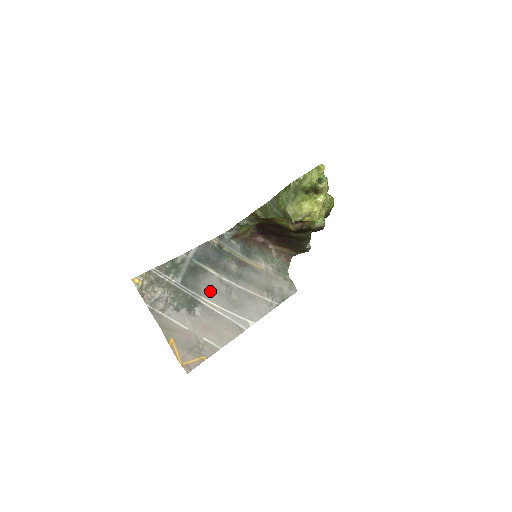
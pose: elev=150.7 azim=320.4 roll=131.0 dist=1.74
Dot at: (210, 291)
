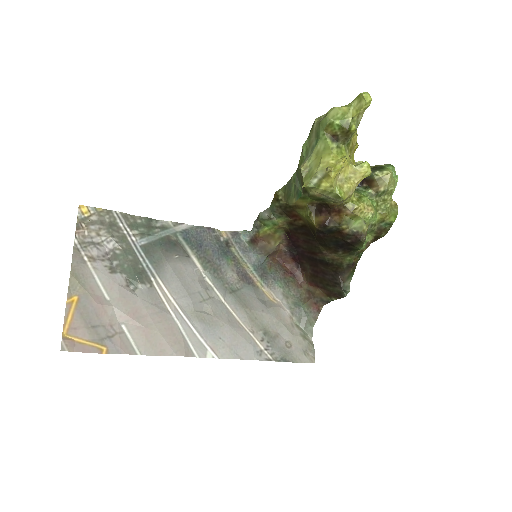
Dot at: (176, 279)
